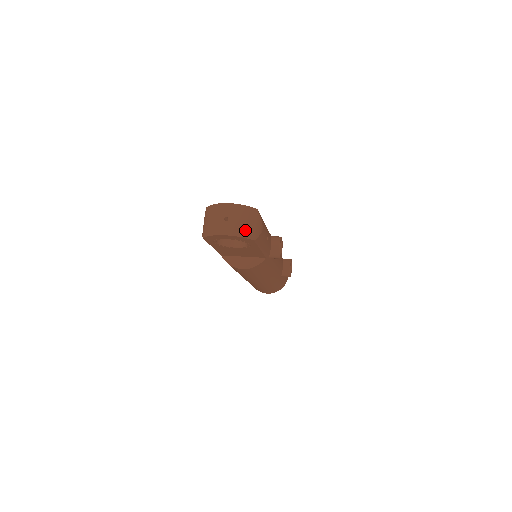
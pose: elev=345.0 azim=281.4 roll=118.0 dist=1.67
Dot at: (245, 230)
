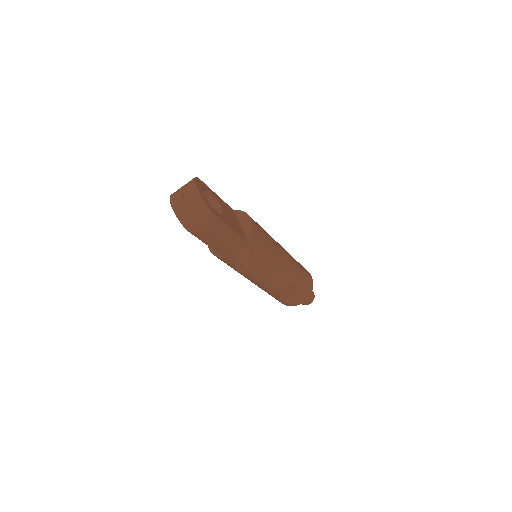
Dot at: (185, 216)
